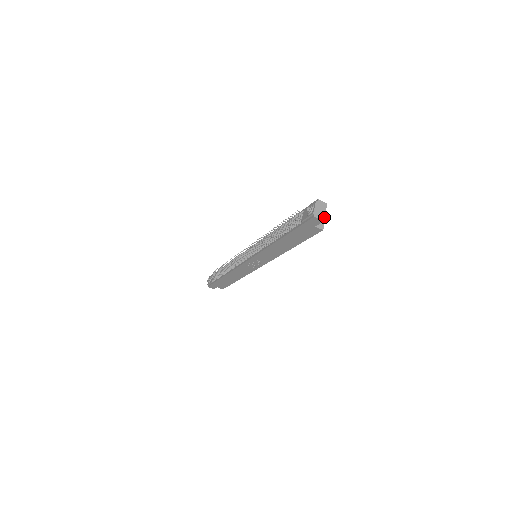
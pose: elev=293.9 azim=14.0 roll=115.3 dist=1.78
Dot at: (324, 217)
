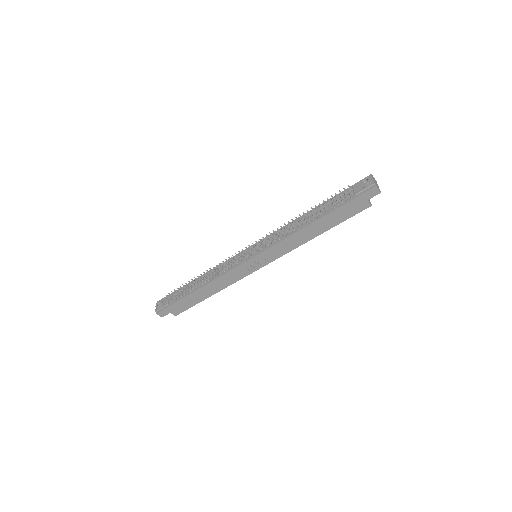
Dot at: occluded
